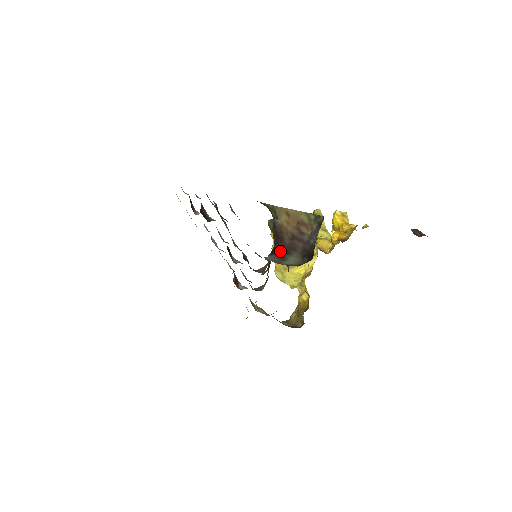
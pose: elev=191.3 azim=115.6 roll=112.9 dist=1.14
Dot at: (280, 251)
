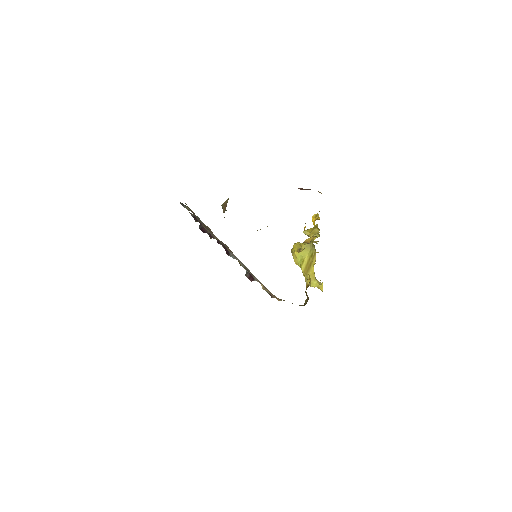
Dot at: occluded
